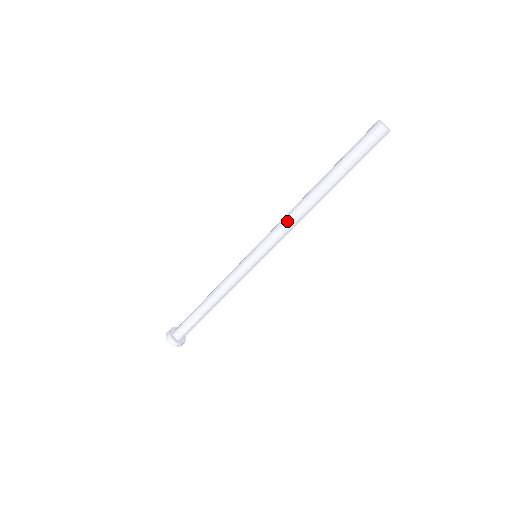
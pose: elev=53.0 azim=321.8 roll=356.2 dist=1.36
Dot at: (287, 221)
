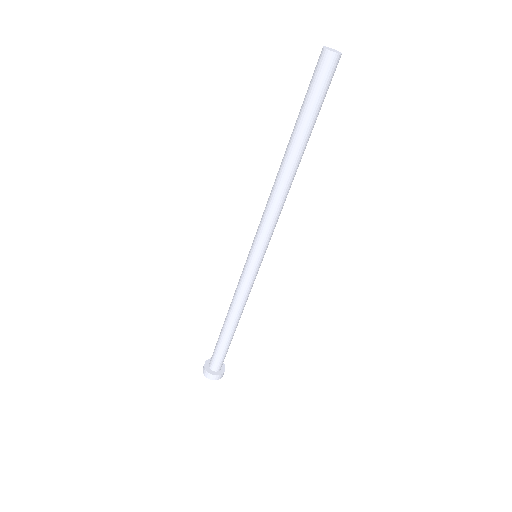
Dot at: (267, 202)
